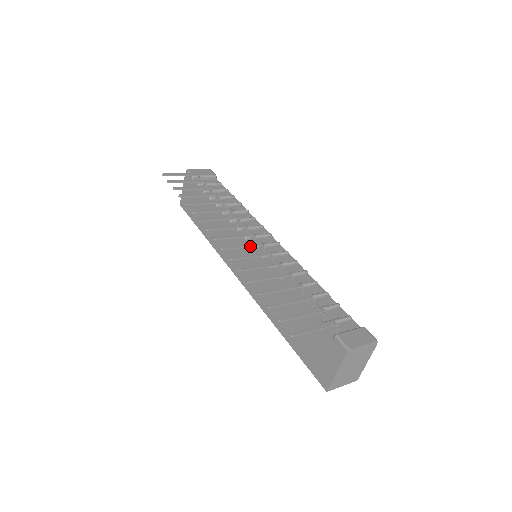
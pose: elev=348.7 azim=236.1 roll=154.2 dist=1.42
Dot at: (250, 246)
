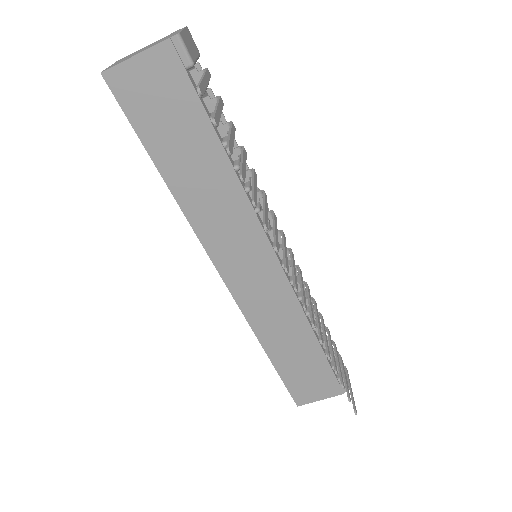
Dot at: occluded
